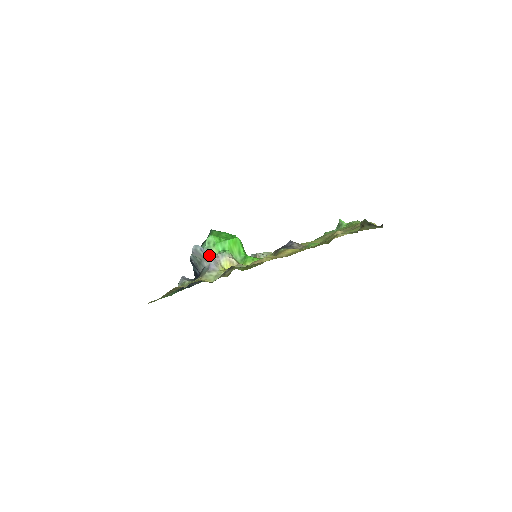
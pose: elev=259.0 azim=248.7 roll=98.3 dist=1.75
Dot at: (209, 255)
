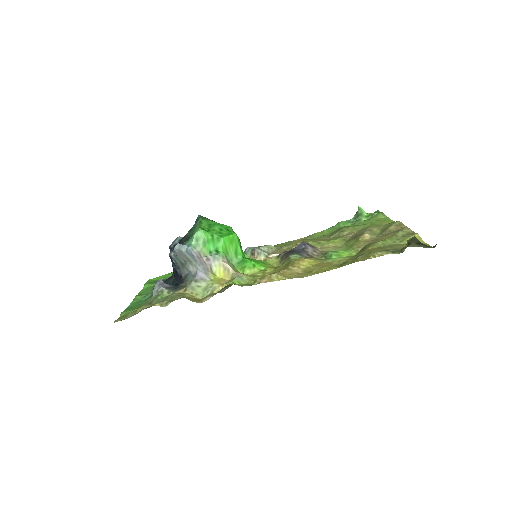
Dot at: (197, 257)
